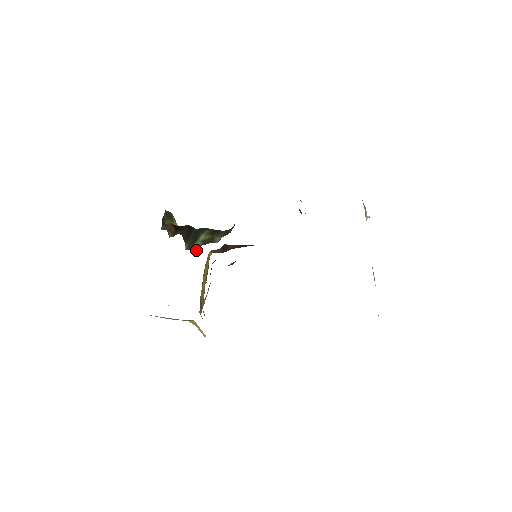
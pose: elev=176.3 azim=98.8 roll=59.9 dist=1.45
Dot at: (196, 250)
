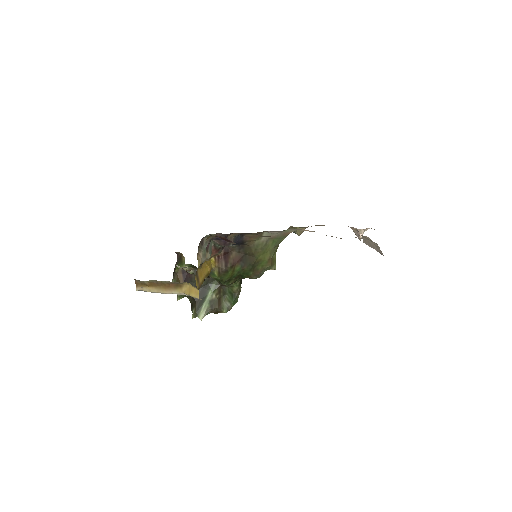
Dot at: occluded
